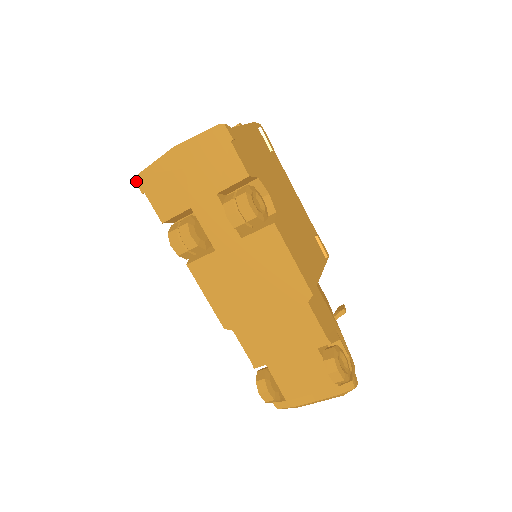
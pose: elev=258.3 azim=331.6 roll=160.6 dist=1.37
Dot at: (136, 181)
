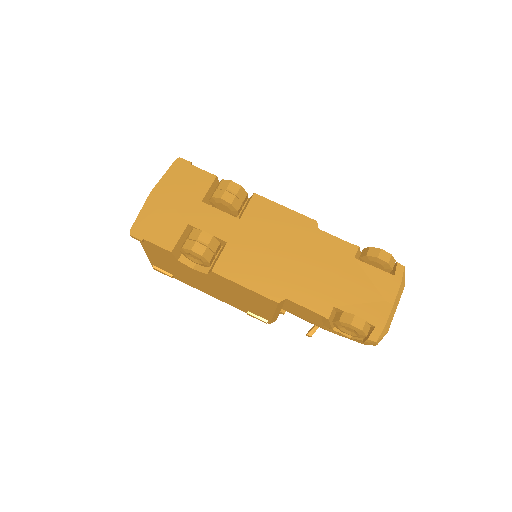
Dot at: (131, 235)
